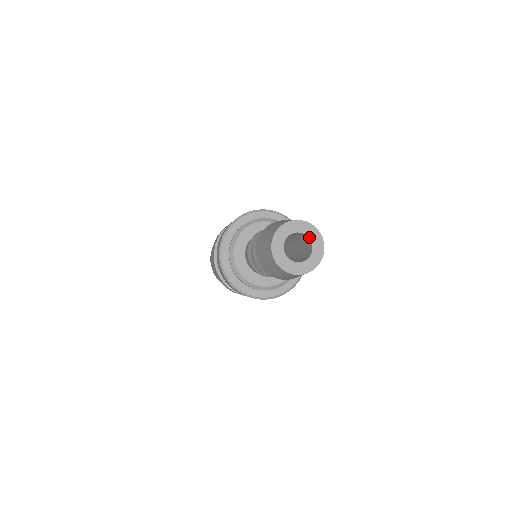
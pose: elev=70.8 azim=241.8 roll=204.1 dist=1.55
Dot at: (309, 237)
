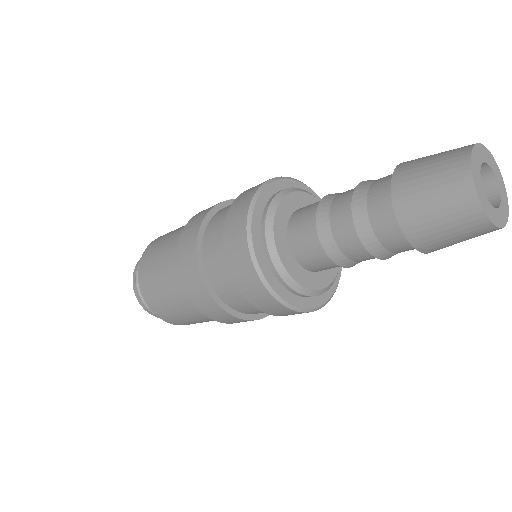
Dot at: (500, 191)
